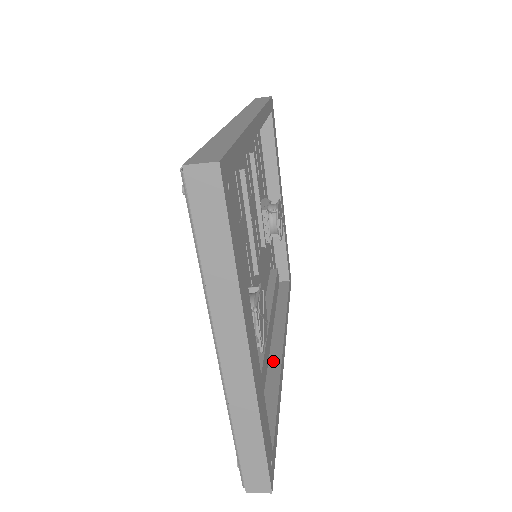
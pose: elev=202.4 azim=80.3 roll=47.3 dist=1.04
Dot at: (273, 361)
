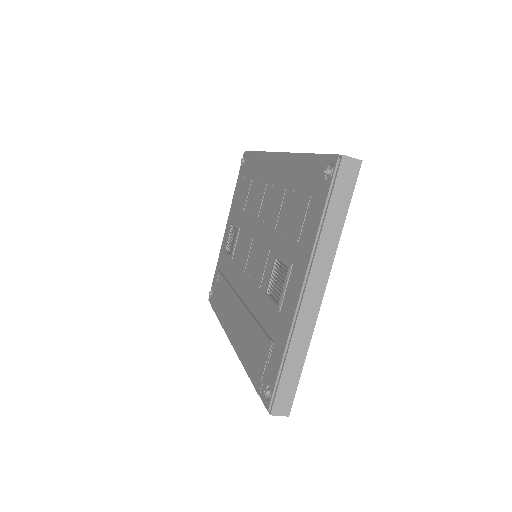
Dot at: occluded
